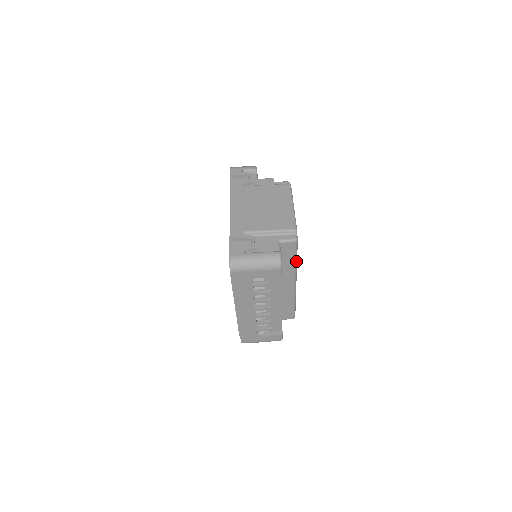
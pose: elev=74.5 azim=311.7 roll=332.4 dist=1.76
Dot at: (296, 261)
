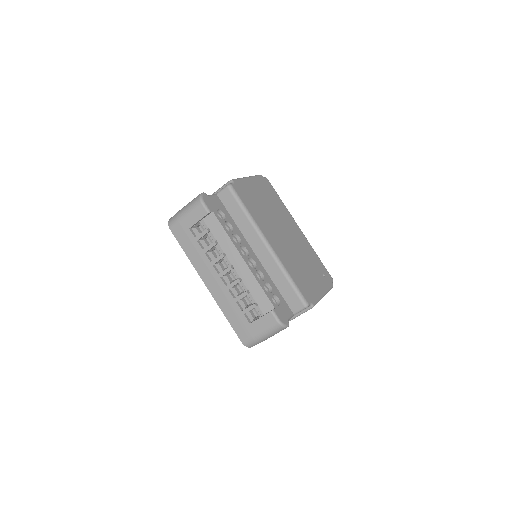
Dot at: (247, 212)
